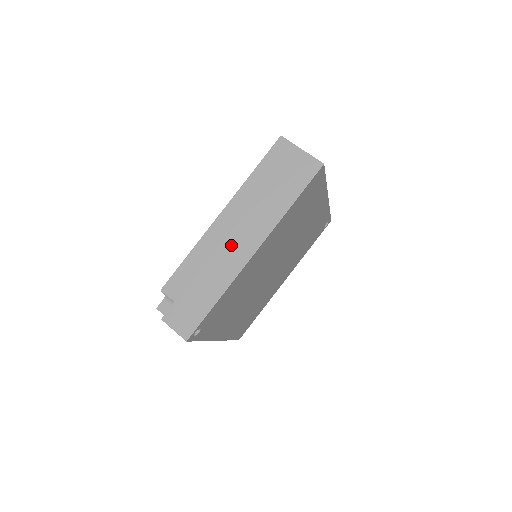
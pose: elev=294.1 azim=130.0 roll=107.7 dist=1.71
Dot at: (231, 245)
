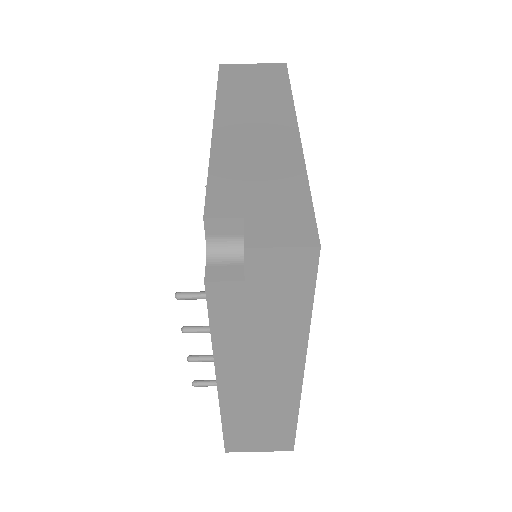
Dot at: (260, 136)
